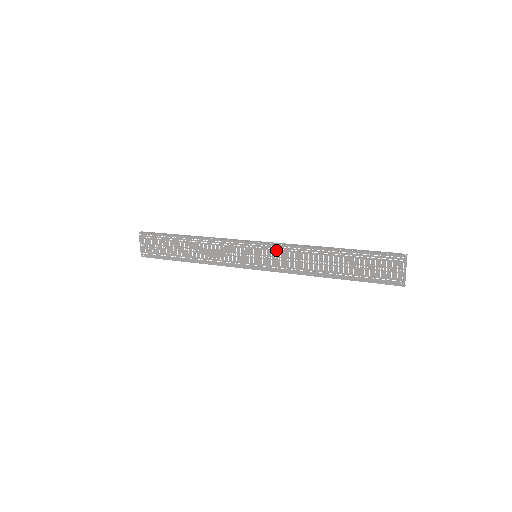
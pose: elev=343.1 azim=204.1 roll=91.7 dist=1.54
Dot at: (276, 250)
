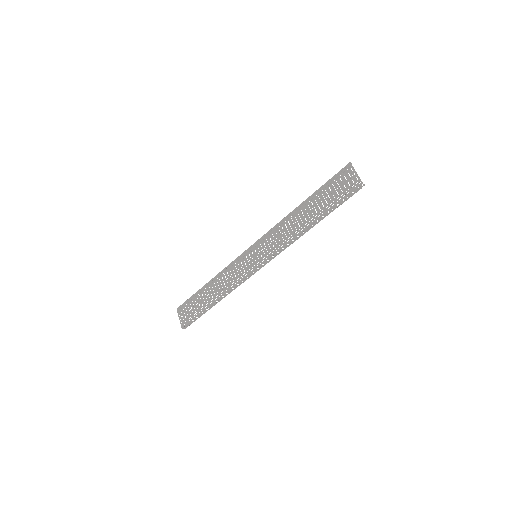
Dot at: (266, 238)
